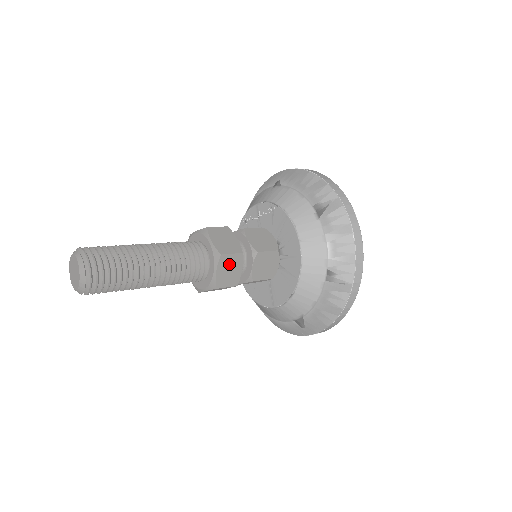
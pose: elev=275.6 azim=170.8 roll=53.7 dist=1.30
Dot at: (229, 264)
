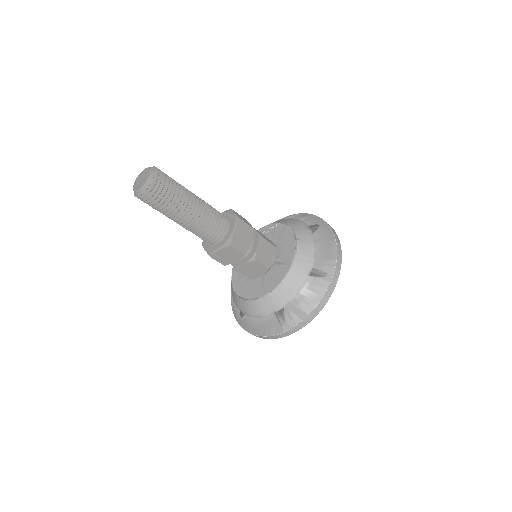
Dot at: (244, 231)
